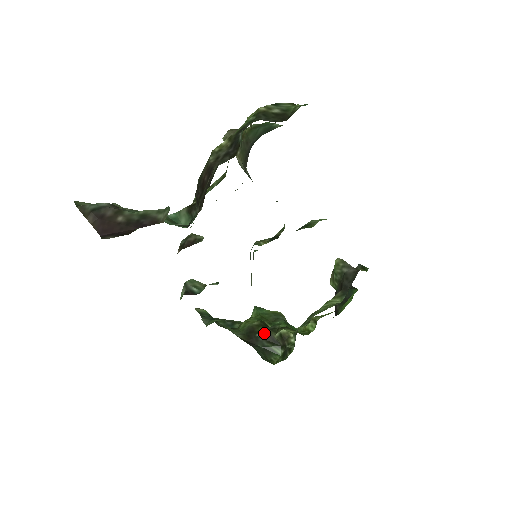
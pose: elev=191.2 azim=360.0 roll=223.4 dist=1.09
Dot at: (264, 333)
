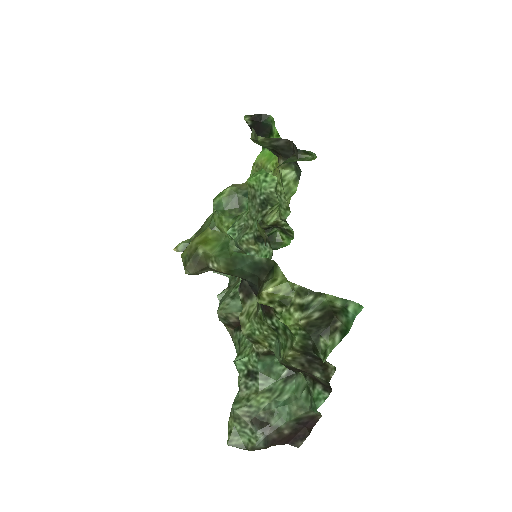
Dot at: occluded
